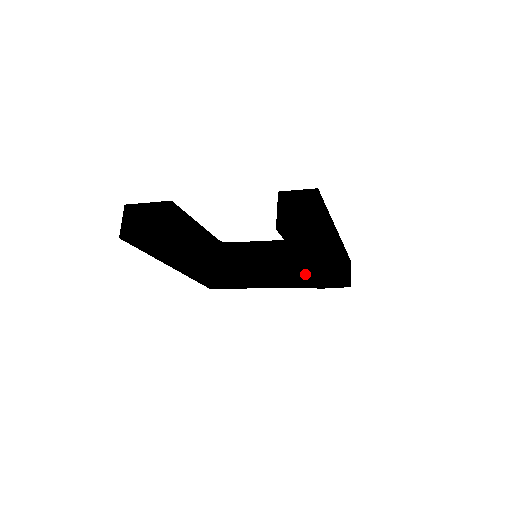
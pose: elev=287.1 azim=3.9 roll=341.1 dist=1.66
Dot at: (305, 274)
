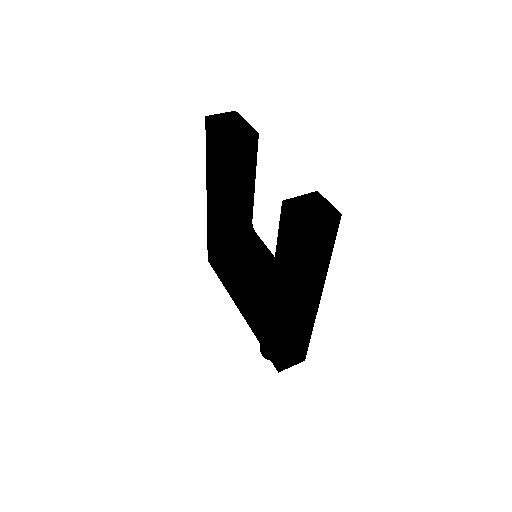
Dot at: (264, 307)
